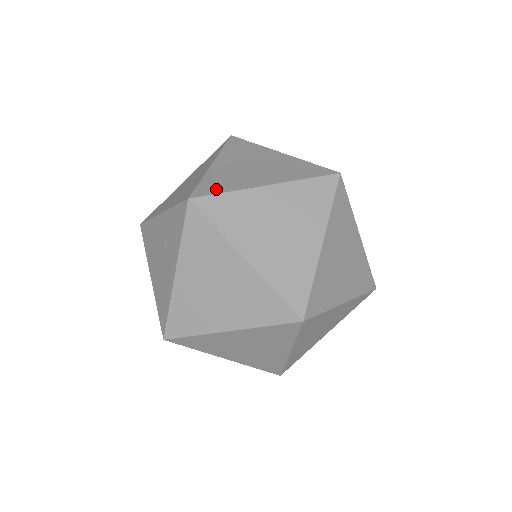
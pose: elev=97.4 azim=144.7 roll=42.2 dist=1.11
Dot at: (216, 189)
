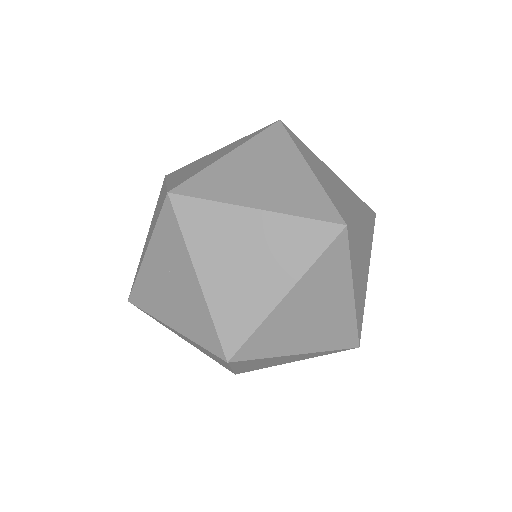
Dot at: (186, 178)
